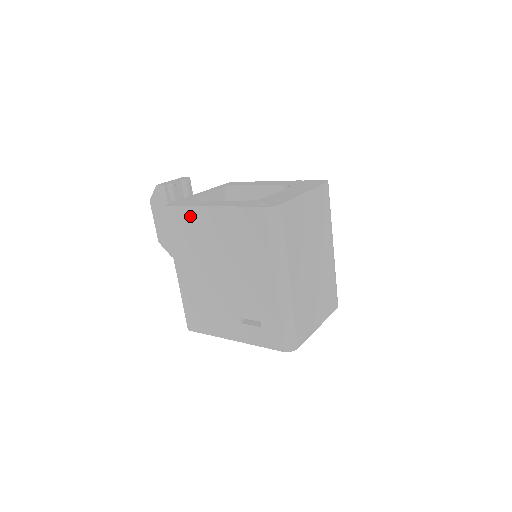
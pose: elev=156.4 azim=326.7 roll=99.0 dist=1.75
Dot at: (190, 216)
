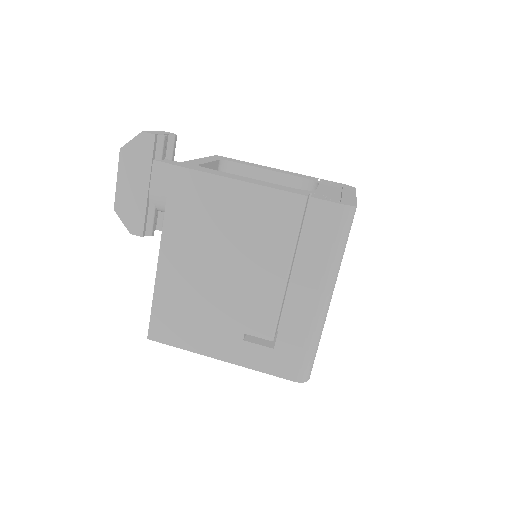
Dot at: (215, 189)
